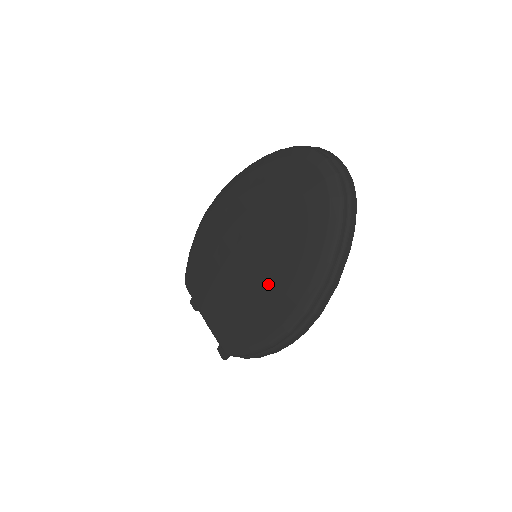
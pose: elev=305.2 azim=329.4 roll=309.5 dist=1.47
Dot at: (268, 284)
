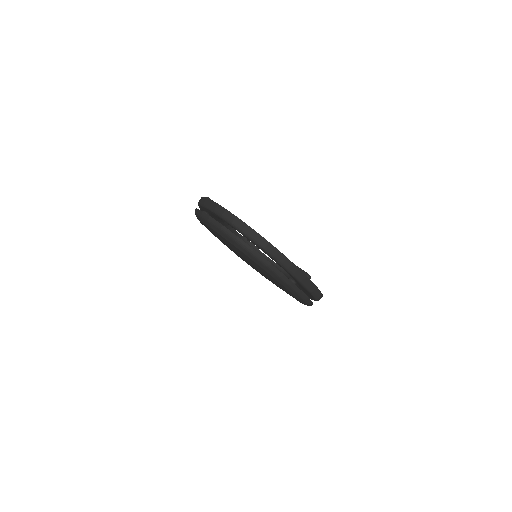
Dot at: occluded
